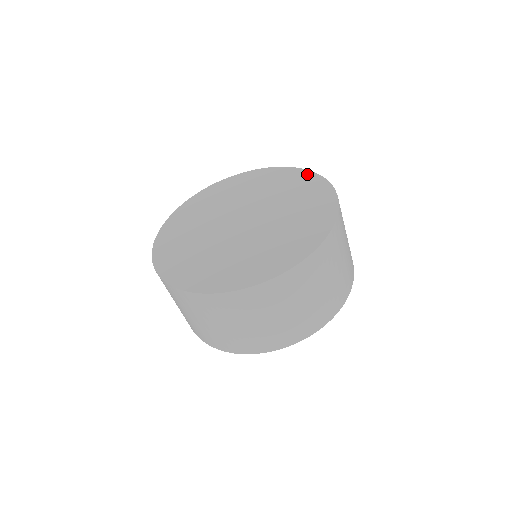
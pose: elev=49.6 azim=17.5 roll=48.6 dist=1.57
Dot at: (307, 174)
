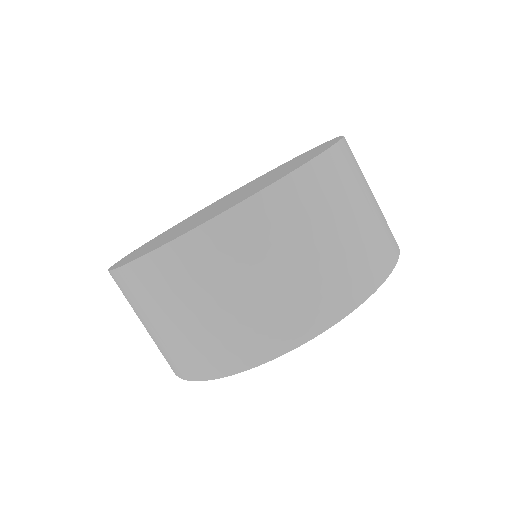
Dot at: (333, 140)
